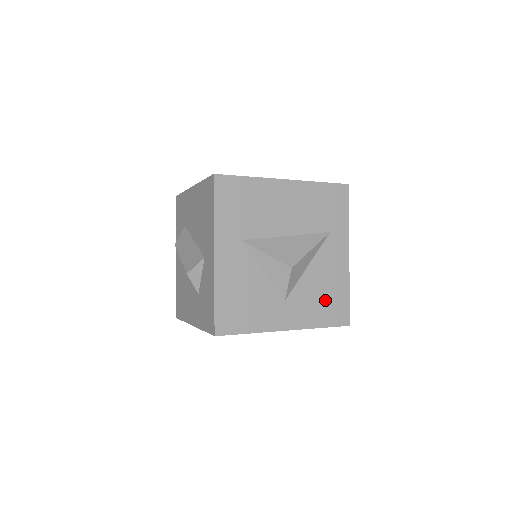
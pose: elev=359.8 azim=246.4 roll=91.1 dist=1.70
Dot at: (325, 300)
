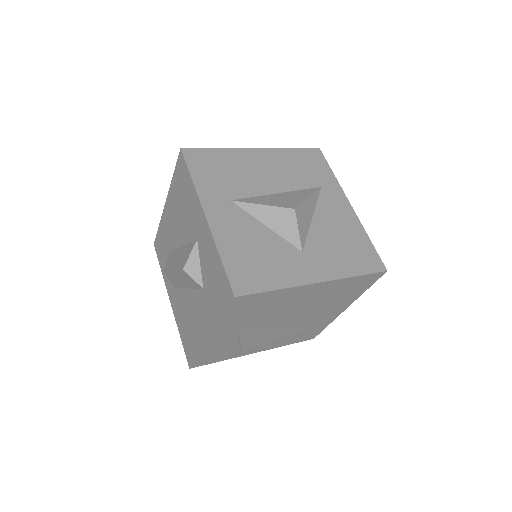
Dot at: (347, 248)
